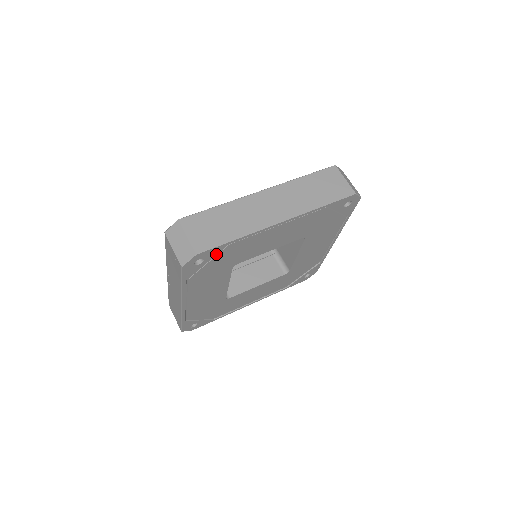
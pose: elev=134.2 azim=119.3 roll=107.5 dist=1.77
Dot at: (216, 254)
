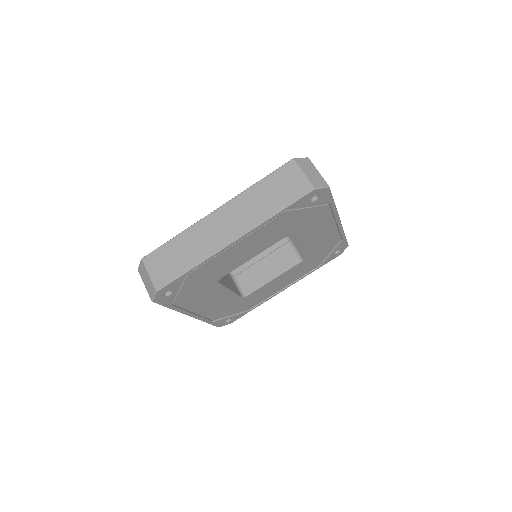
Dot at: (181, 283)
